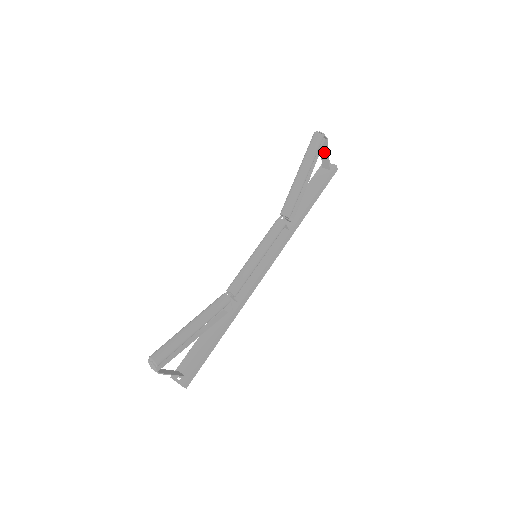
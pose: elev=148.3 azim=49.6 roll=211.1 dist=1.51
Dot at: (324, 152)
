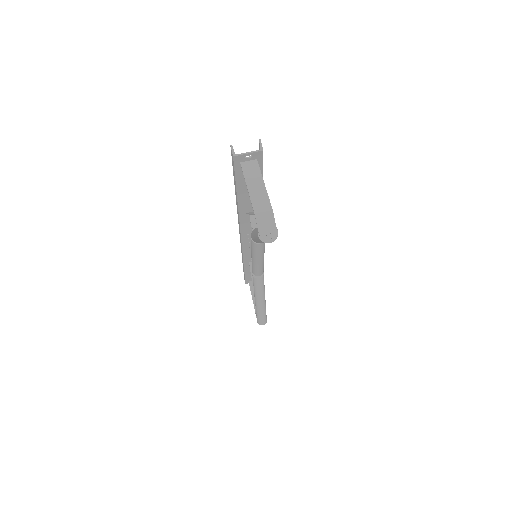
Dot at: (256, 190)
